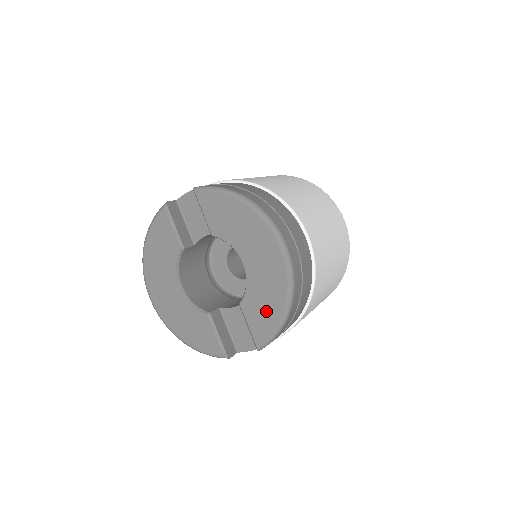
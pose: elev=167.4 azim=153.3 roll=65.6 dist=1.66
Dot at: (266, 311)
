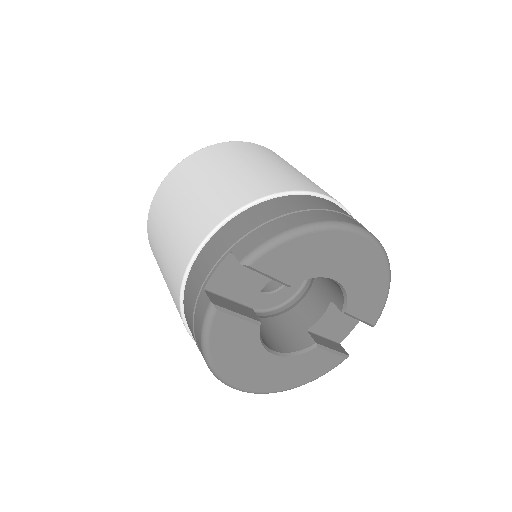
Dot at: (373, 295)
